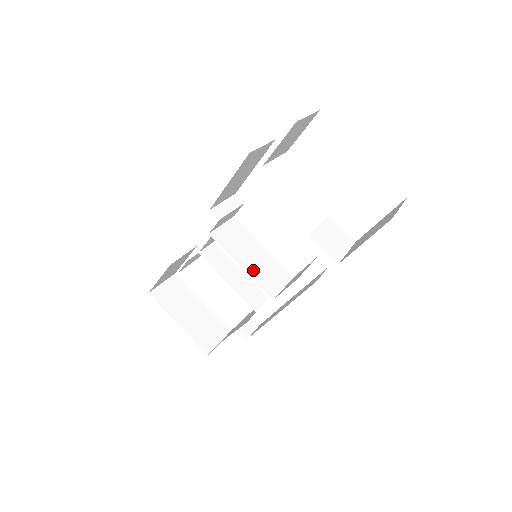
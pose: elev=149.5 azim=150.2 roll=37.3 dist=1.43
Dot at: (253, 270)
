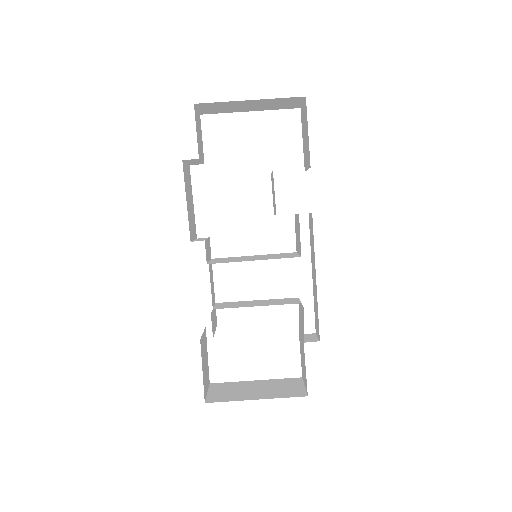
Dot at: occluded
